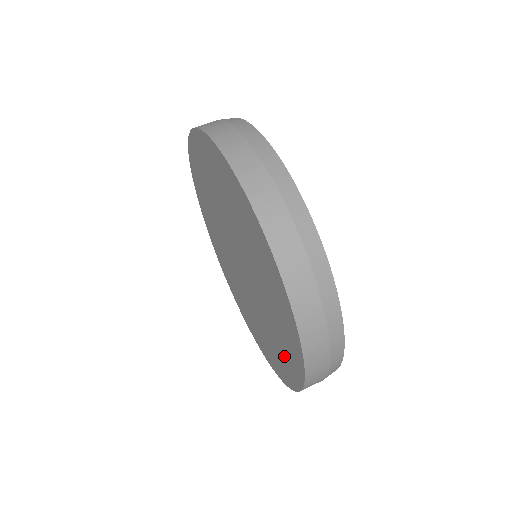
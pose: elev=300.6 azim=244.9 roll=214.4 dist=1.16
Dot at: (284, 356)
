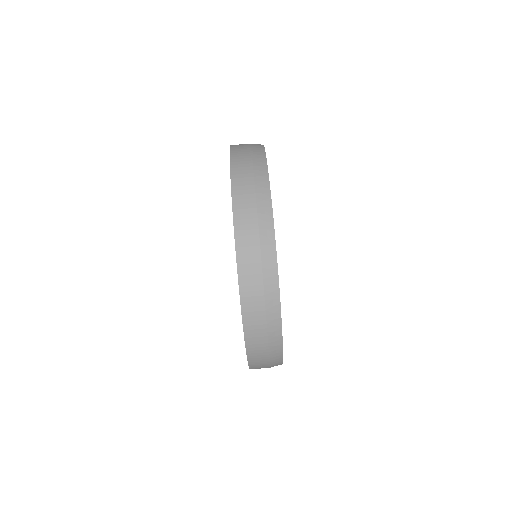
Dot at: occluded
